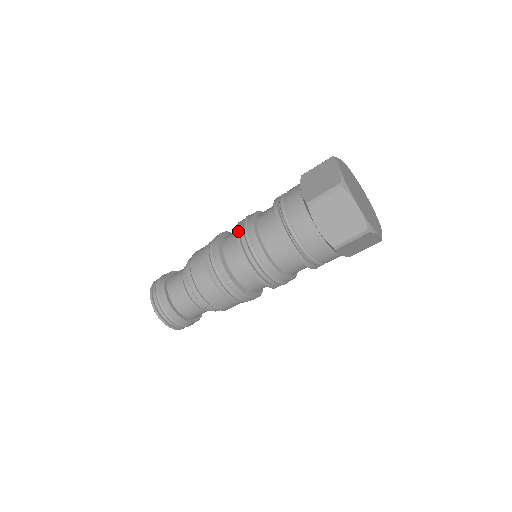
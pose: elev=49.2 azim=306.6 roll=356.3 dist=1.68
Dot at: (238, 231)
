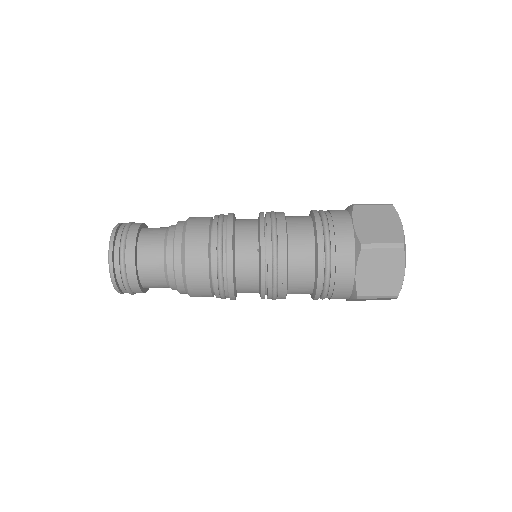
Dot at: occluded
